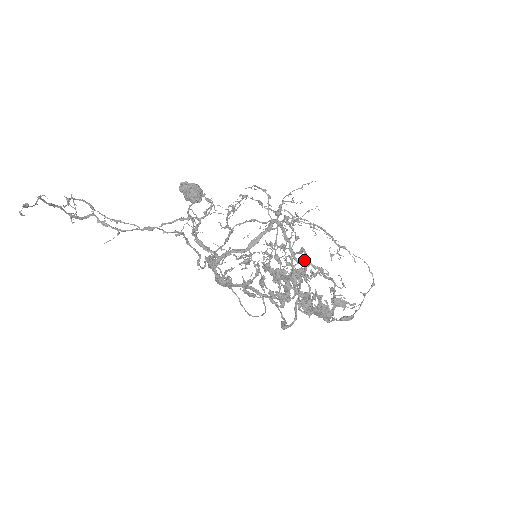
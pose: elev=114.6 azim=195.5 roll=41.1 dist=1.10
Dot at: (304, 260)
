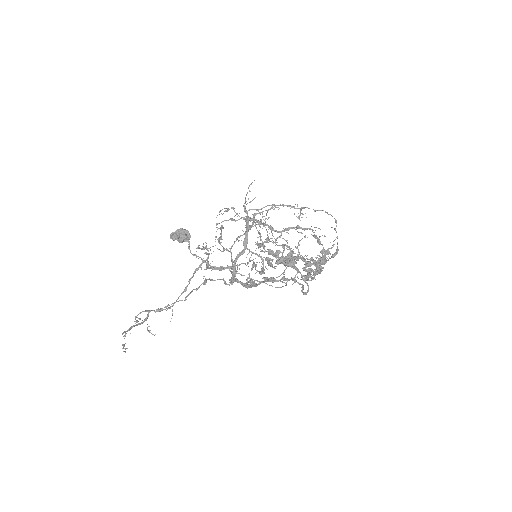
Dot at: (284, 230)
